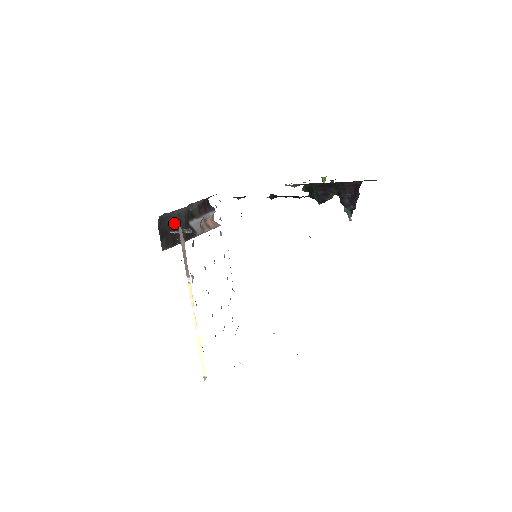
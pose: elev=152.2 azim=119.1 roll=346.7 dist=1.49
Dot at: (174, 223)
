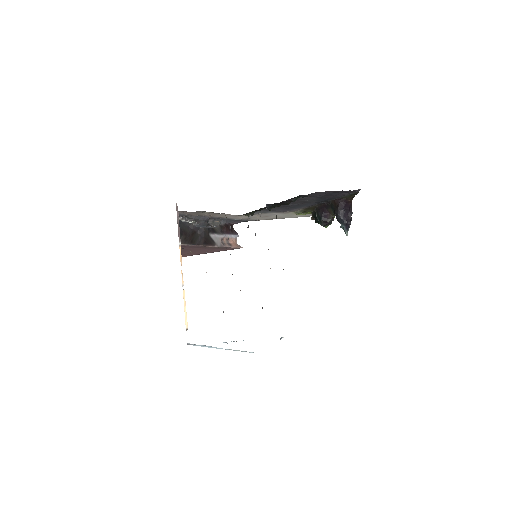
Dot at: (194, 228)
